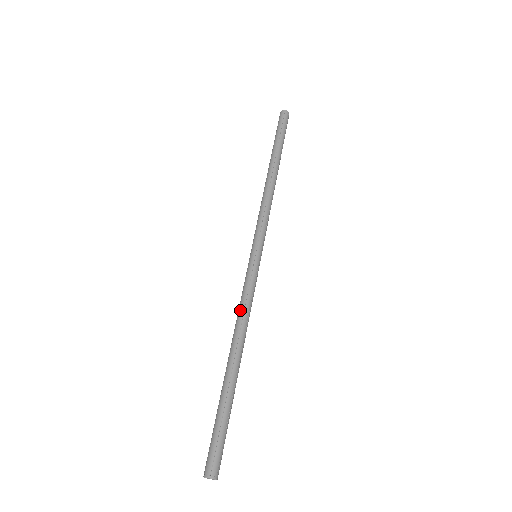
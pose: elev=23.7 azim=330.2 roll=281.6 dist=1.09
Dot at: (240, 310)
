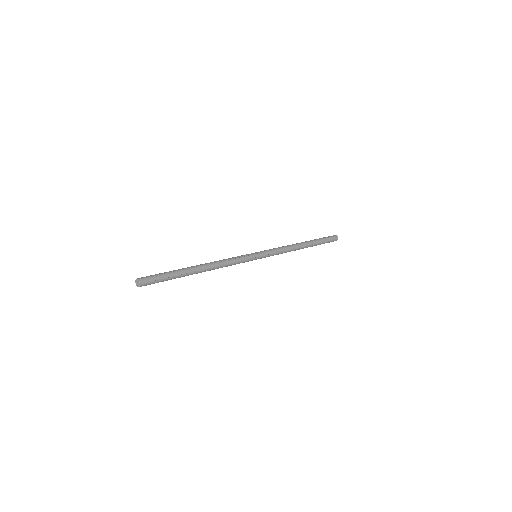
Dot at: (225, 259)
